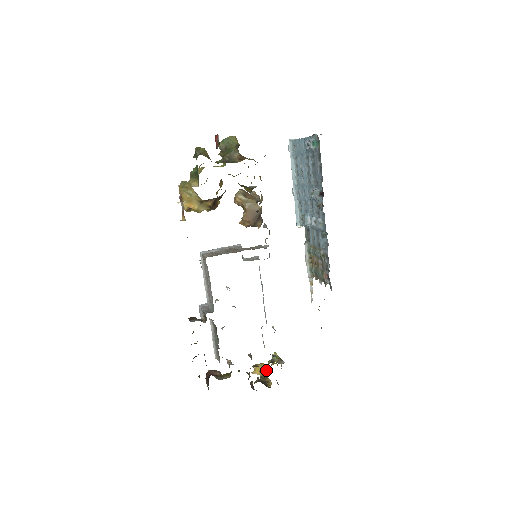
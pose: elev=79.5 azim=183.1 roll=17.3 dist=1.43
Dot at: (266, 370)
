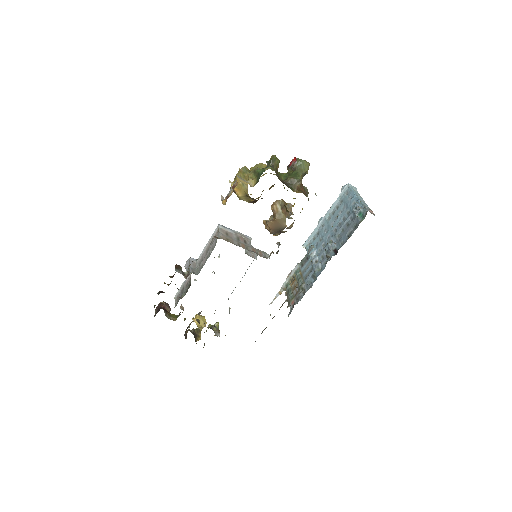
Dot at: (203, 324)
